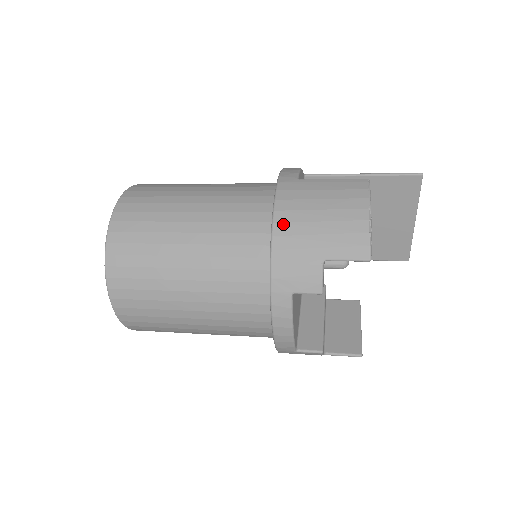
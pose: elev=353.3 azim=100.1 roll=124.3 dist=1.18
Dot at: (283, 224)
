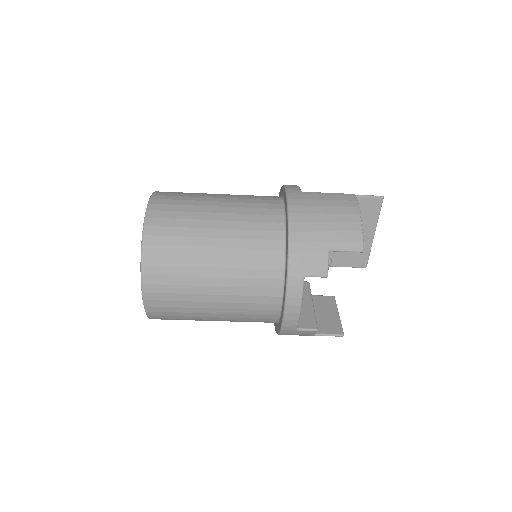
Dot at: (297, 223)
